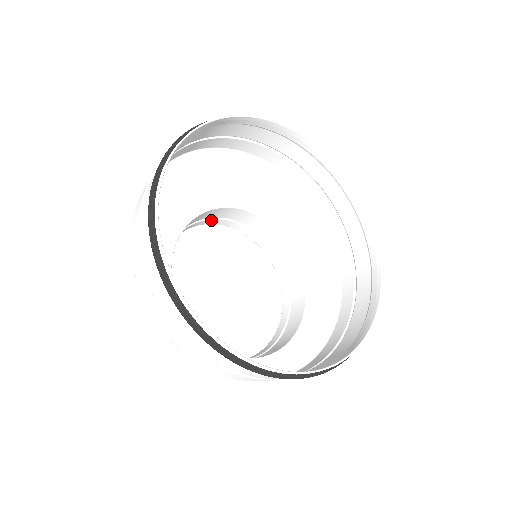
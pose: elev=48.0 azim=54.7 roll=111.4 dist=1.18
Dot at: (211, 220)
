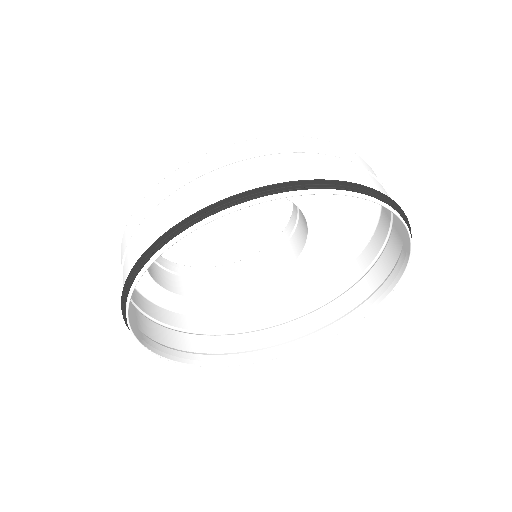
Dot at: occluded
